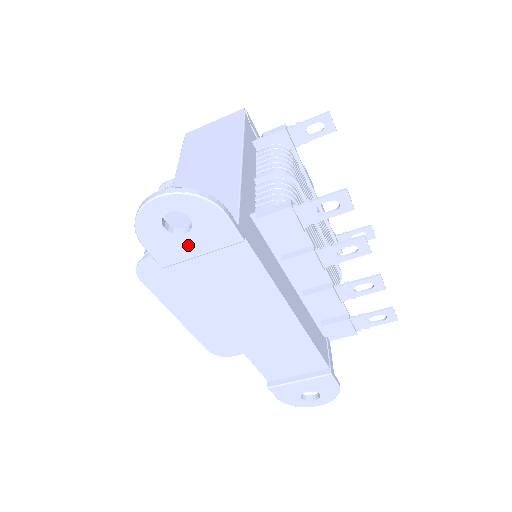
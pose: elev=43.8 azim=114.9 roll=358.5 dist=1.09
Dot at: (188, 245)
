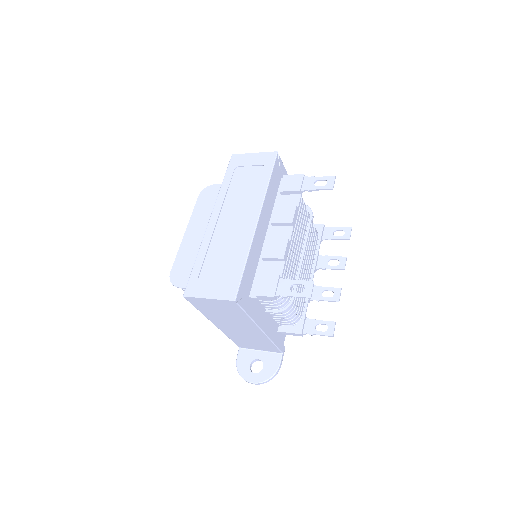
Dot at: (259, 353)
